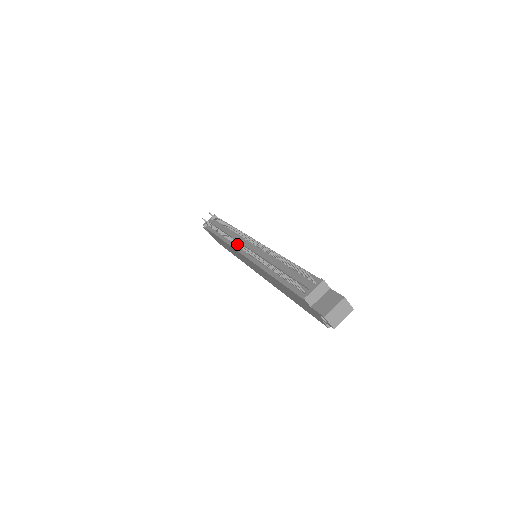
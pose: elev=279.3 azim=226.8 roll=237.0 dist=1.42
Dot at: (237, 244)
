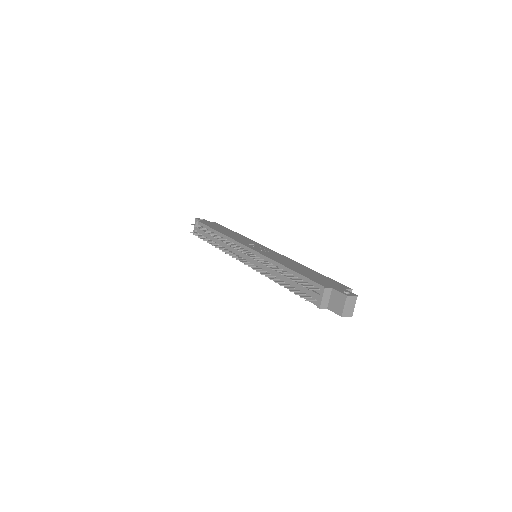
Dot at: occluded
